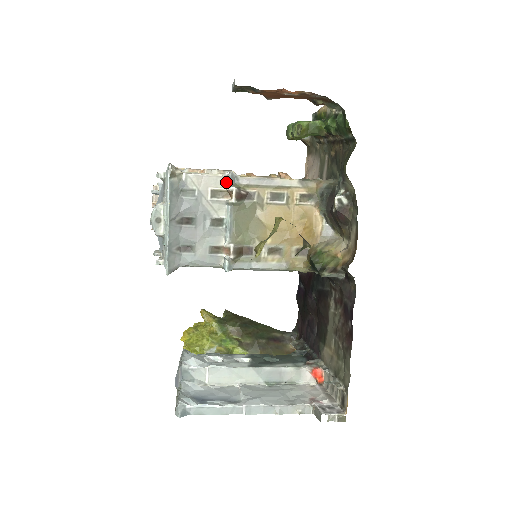
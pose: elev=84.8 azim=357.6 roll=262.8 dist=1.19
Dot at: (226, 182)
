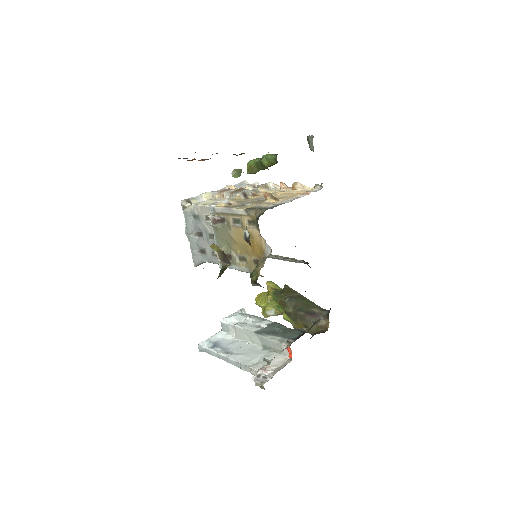
Dot at: (211, 211)
